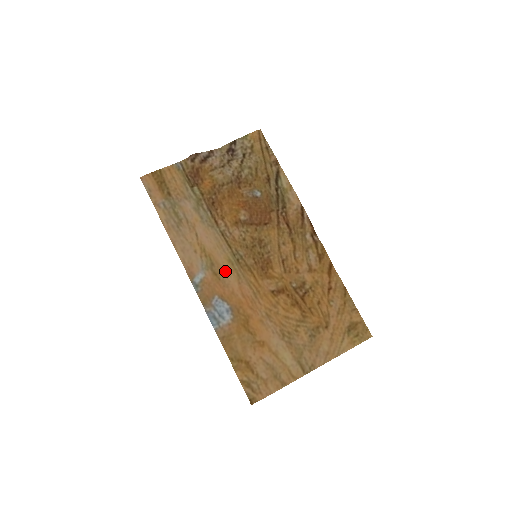
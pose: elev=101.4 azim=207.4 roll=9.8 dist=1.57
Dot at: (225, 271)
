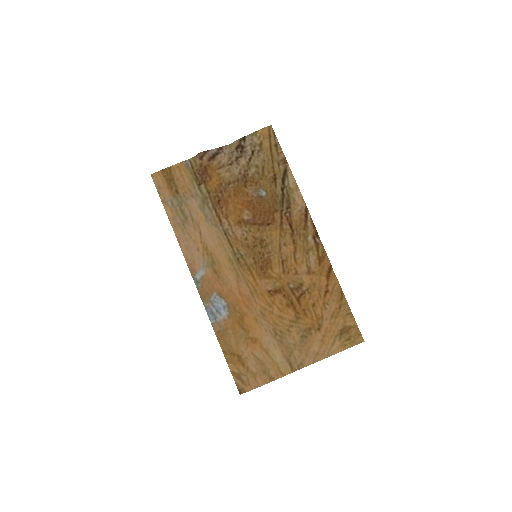
Dot at: (225, 269)
